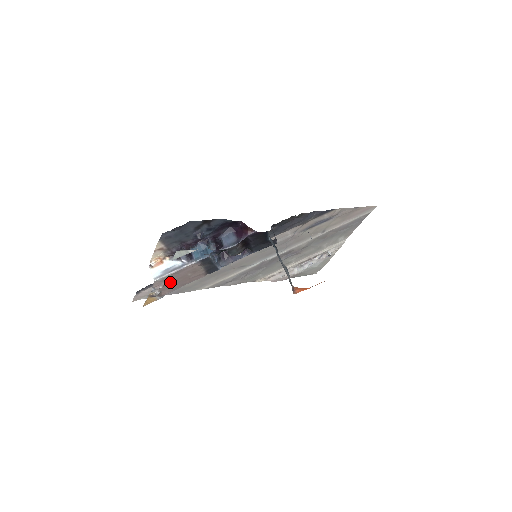
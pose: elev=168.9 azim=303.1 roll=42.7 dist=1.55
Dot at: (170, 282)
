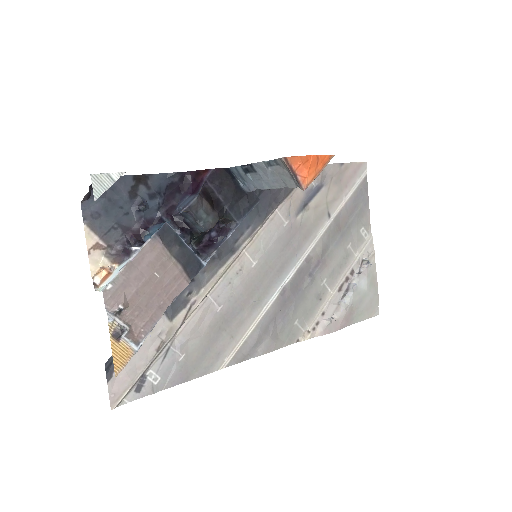
Dot at: (134, 297)
